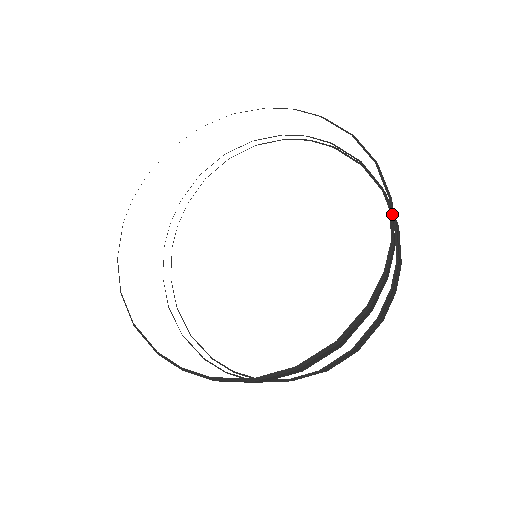
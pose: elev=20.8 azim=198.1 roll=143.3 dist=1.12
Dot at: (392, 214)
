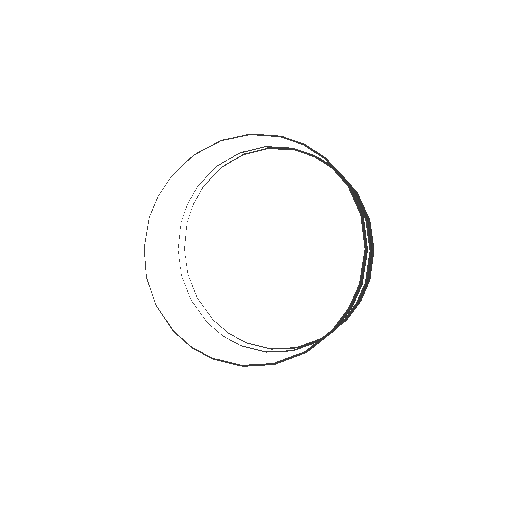
Dot at: (364, 262)
